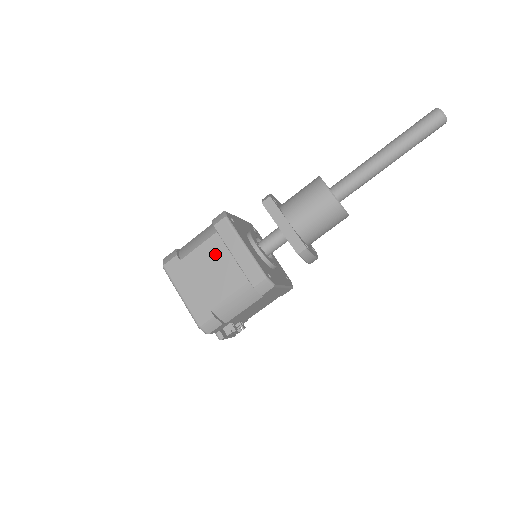
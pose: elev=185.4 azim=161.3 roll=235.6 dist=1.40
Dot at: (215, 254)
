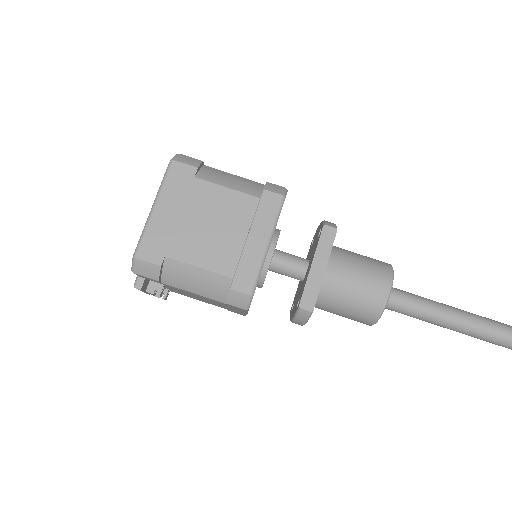
Dot at: (233, 214)
